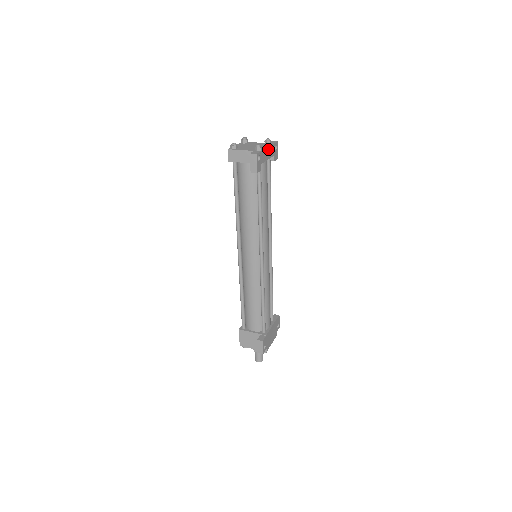
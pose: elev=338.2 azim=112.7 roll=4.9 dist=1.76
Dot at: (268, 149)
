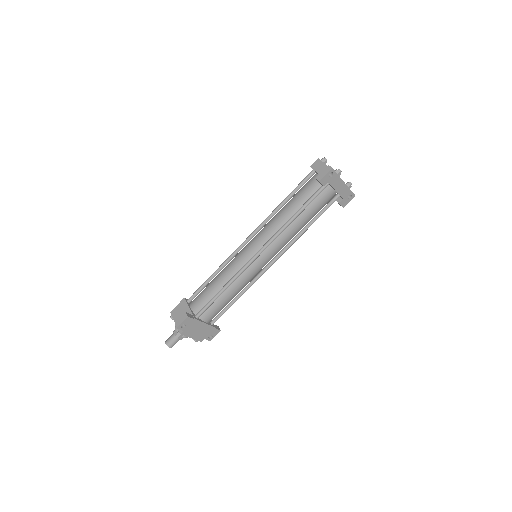
Dot at: (344, 185)
